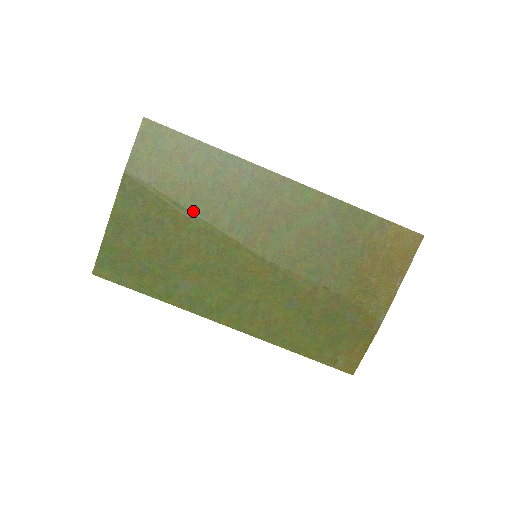
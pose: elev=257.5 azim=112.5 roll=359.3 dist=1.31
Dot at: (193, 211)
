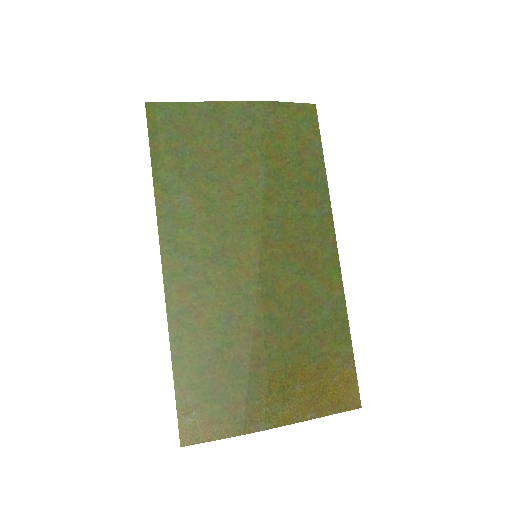
Dot at: (266, 175)
